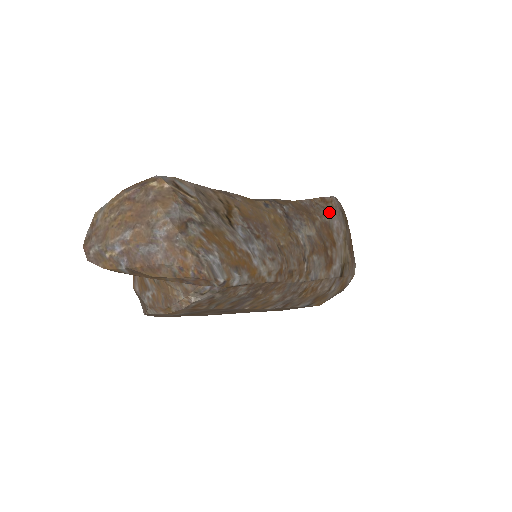
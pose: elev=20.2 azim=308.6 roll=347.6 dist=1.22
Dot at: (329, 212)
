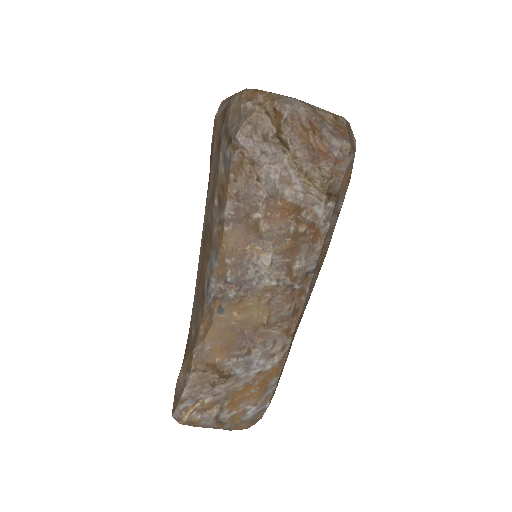
Dot at: (256, 182)
